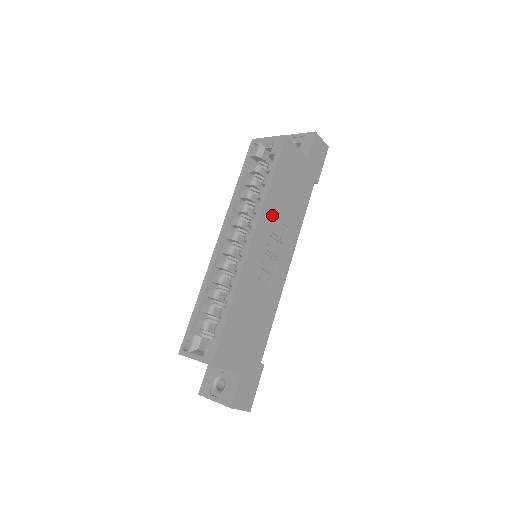
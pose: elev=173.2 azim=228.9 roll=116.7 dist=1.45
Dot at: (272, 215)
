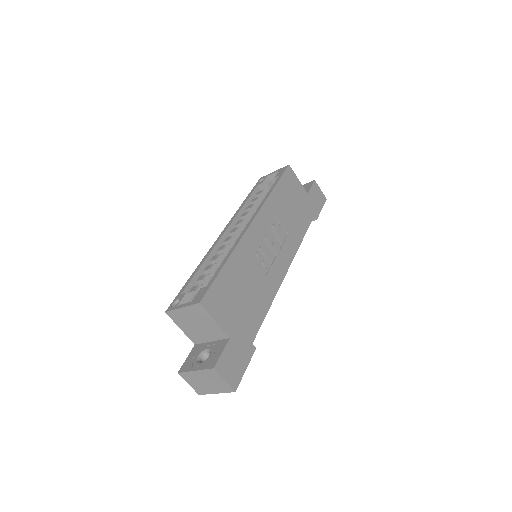
Dot at: (274, 214)
